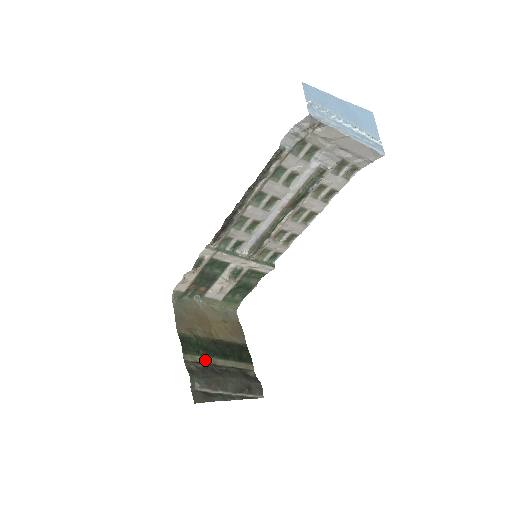
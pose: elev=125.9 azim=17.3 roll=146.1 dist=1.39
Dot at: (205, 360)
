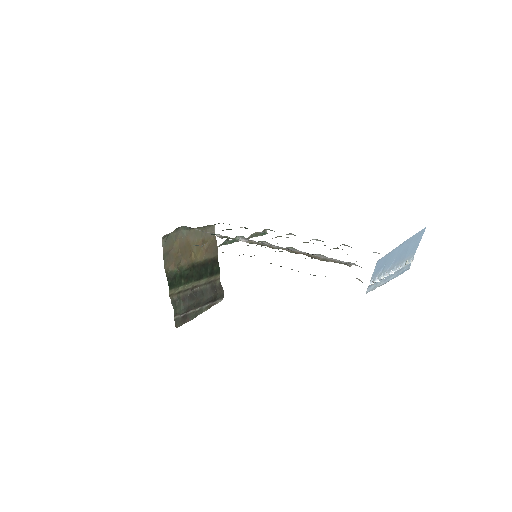
Dot at: (185, 287)
